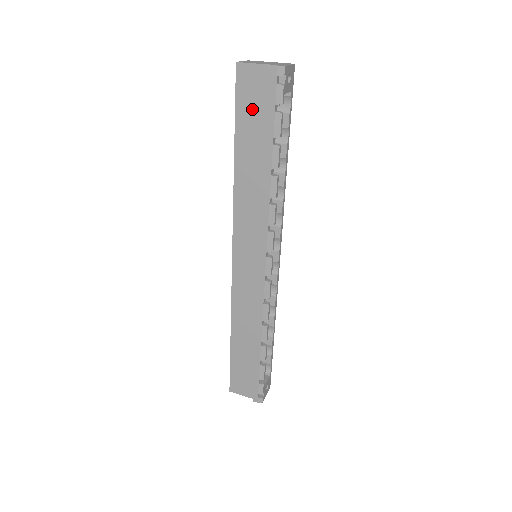
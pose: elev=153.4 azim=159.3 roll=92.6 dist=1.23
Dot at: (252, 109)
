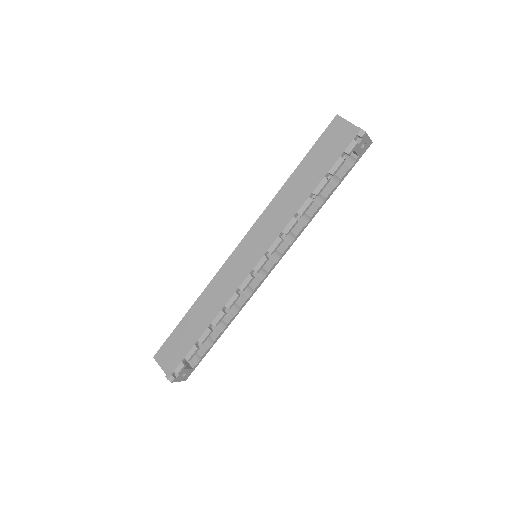
Dot at: (327, 148)
